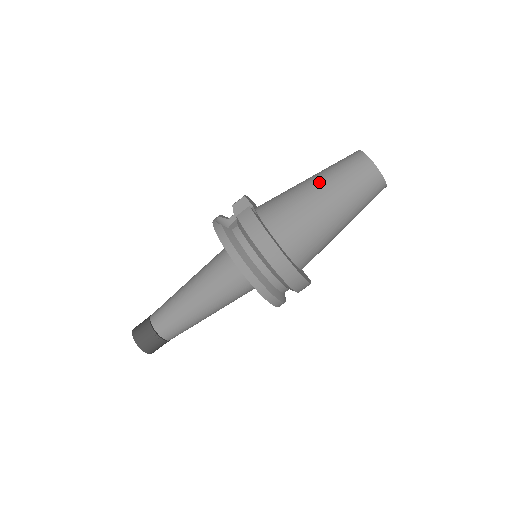
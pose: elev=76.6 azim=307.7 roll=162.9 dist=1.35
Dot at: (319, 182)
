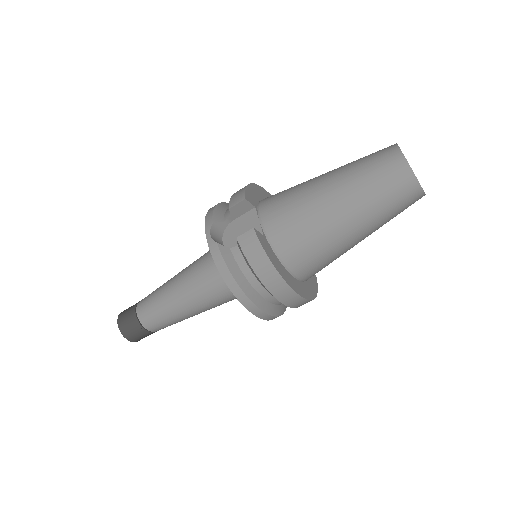
Dot at: (343, 196)
